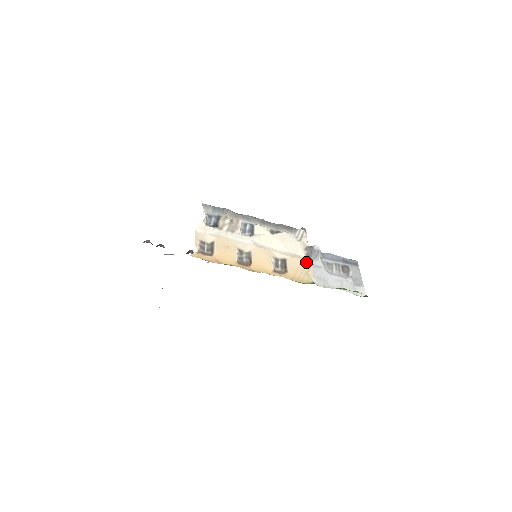
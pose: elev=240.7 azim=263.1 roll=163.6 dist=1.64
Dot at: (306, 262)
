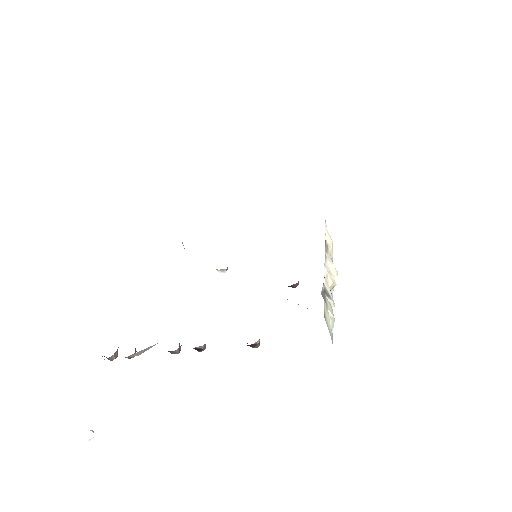
Dot at: occluded
